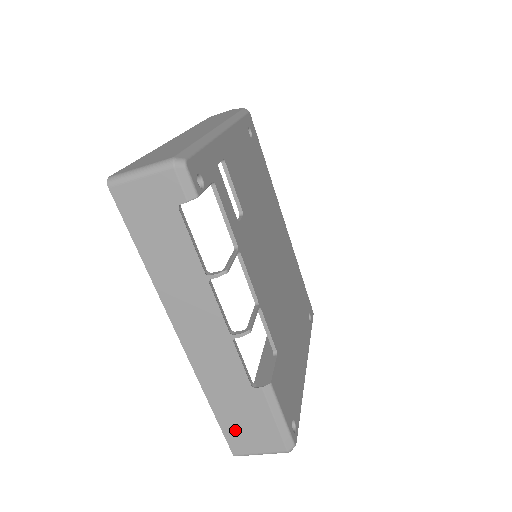
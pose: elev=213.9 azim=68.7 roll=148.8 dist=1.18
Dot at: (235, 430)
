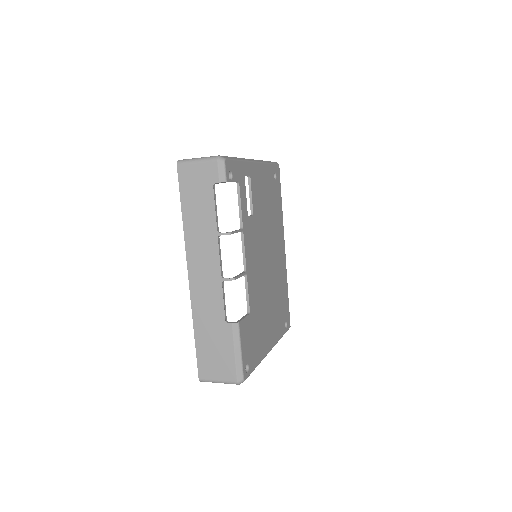
Dot at: (206, 356)
